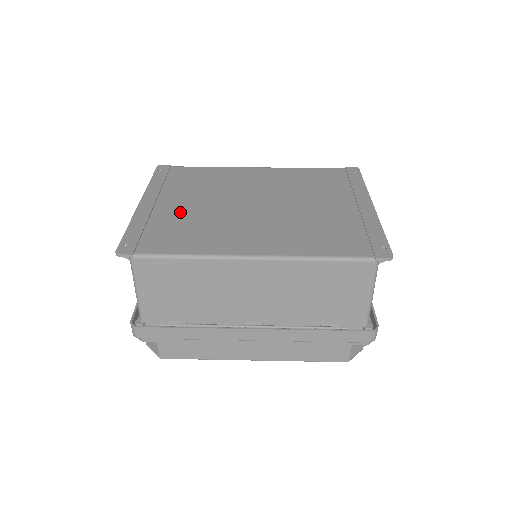
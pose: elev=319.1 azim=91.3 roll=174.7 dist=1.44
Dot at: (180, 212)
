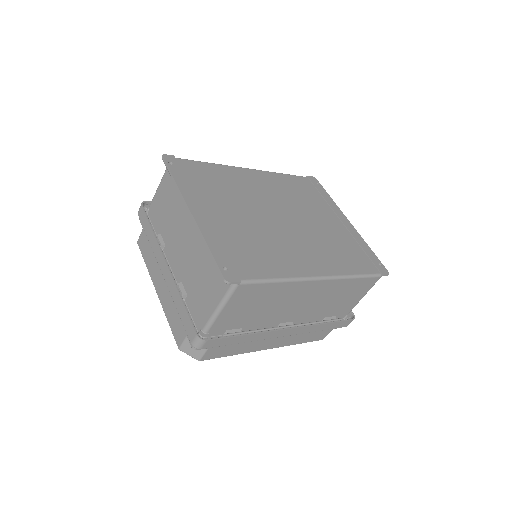
Dot at: (234, 226)
